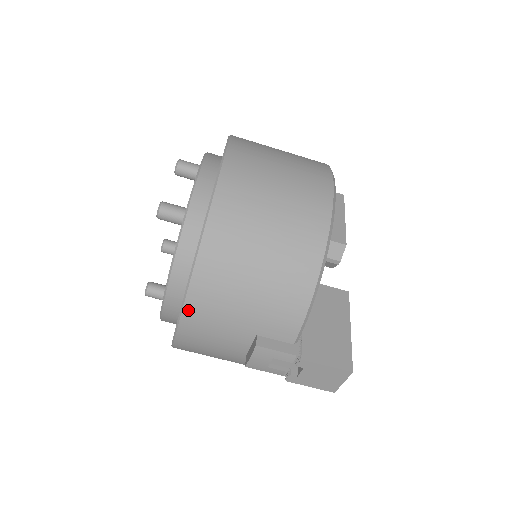
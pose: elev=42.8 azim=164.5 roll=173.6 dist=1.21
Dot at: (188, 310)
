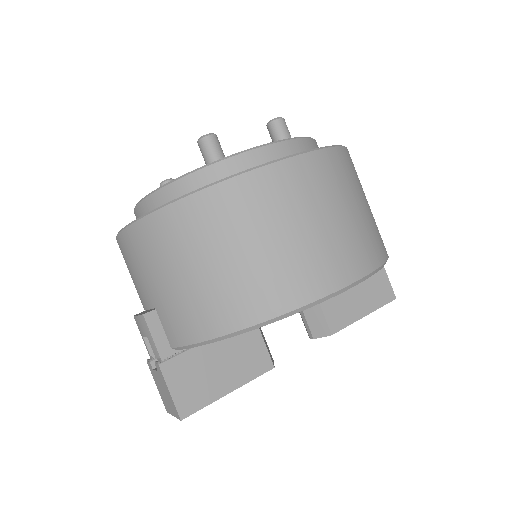
Dot at: (130, 232)
